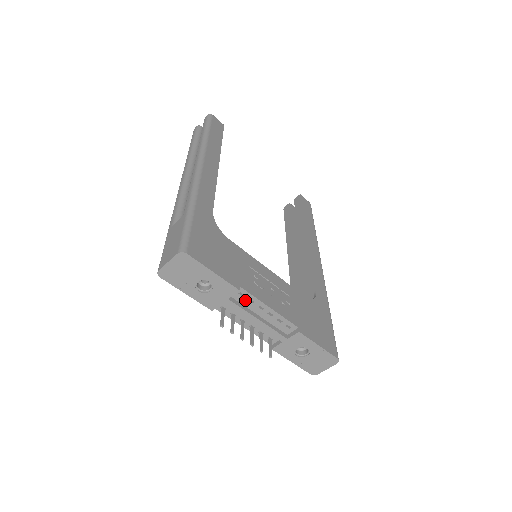
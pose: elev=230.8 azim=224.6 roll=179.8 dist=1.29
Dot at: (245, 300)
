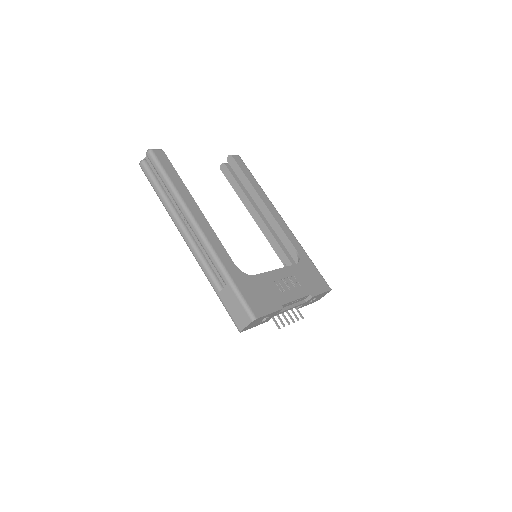
Dot at: (283, 306)
